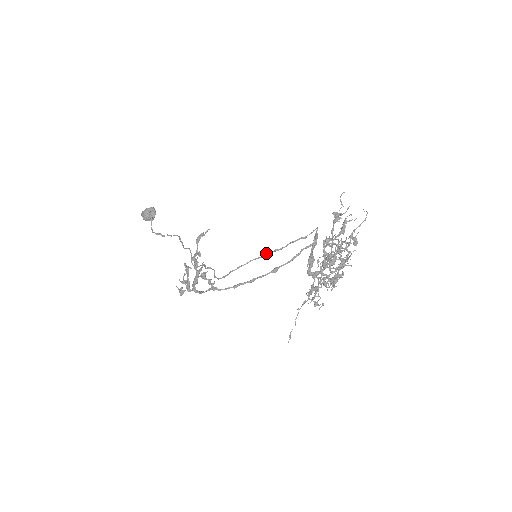
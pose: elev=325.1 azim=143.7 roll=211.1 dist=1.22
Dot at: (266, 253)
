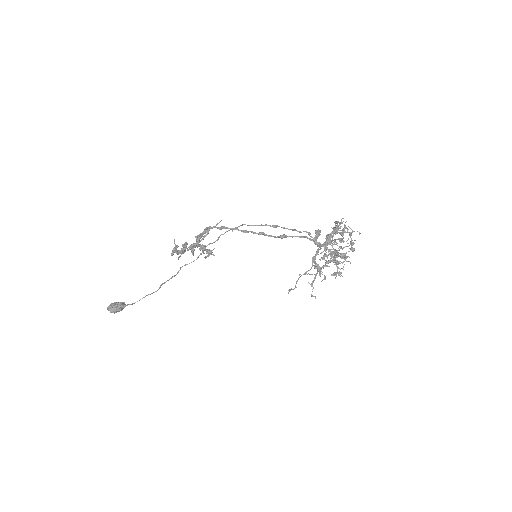
Dot at: (276, 225)
